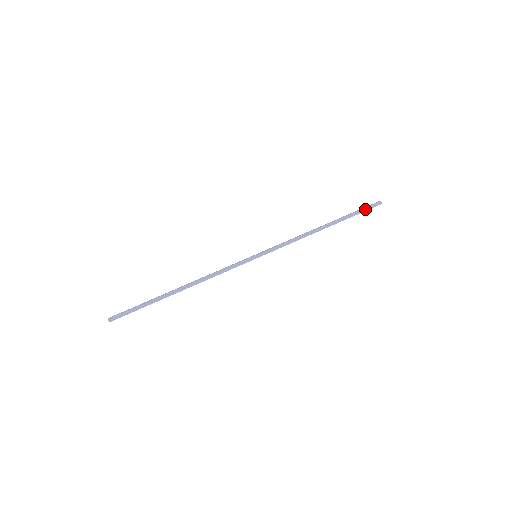
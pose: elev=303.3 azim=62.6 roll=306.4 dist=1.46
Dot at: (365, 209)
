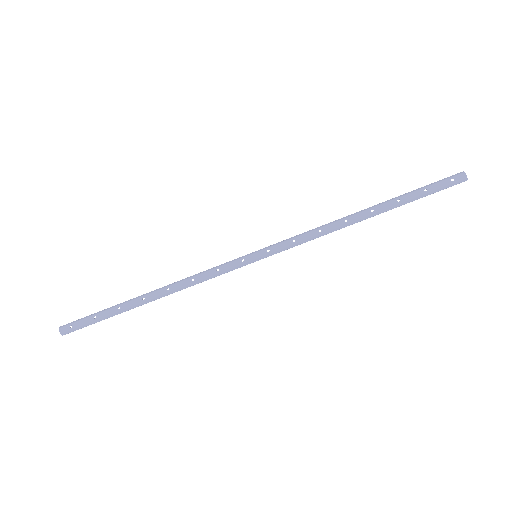
Dot at: occluded
